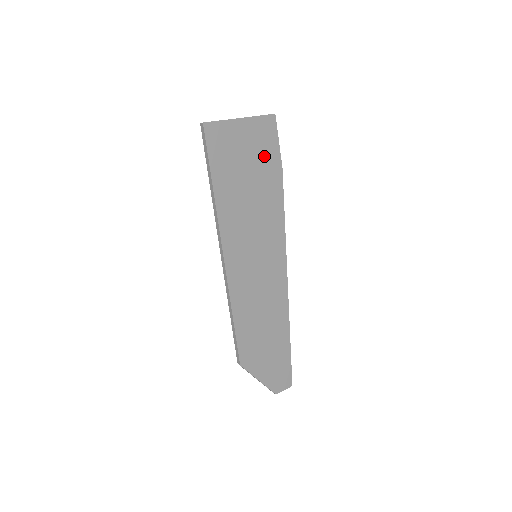
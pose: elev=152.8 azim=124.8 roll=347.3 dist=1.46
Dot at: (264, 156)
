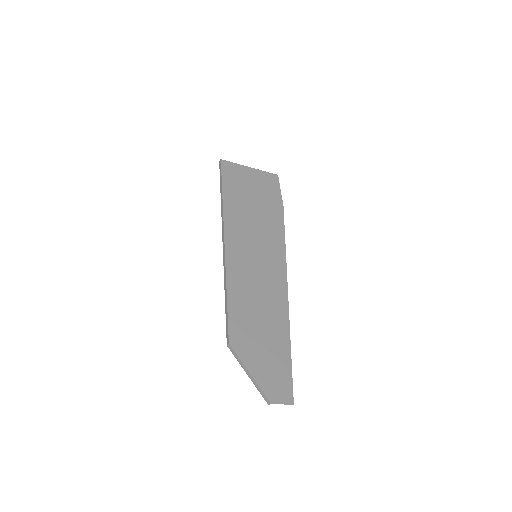
Dot at: (268, 194)
